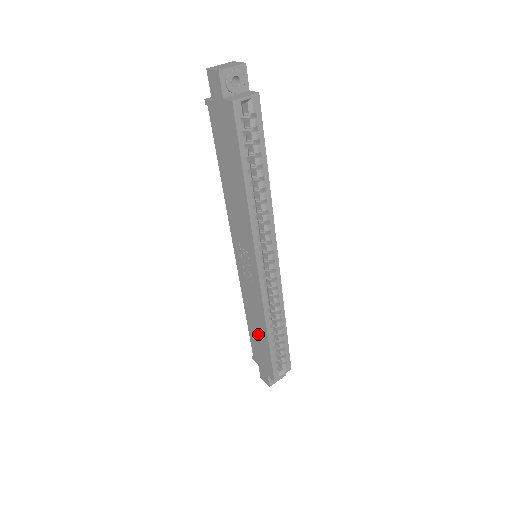
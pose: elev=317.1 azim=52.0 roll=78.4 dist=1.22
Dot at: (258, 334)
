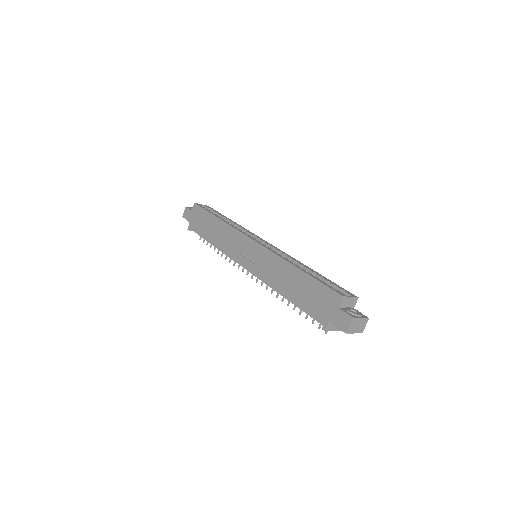
Dot at: (297, 286)
